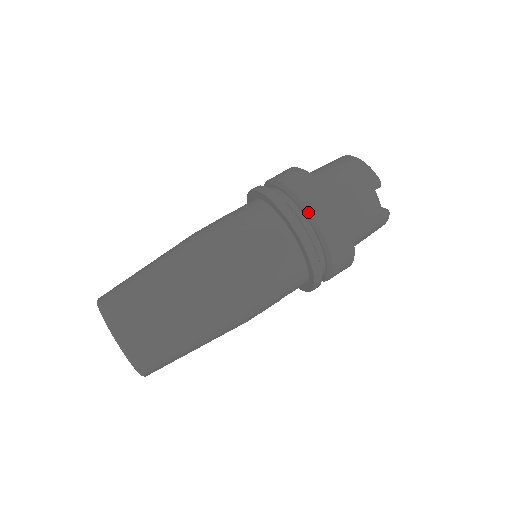
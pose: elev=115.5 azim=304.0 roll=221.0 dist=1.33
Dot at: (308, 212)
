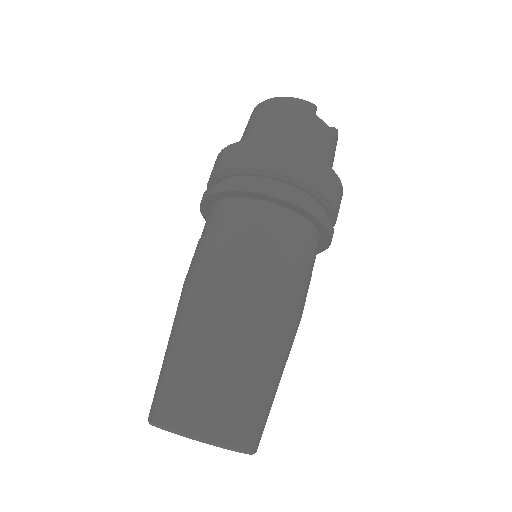
Dot at: (285, 176)
